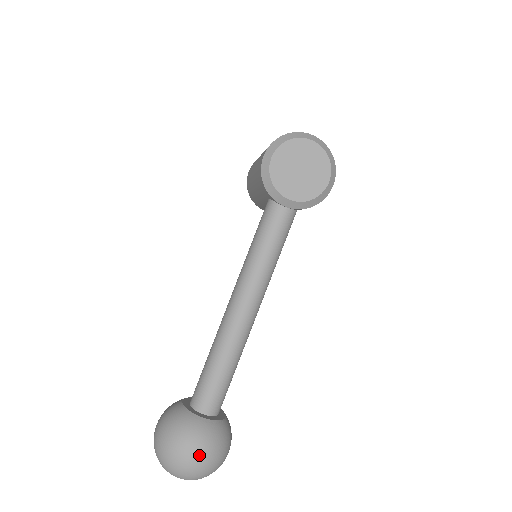
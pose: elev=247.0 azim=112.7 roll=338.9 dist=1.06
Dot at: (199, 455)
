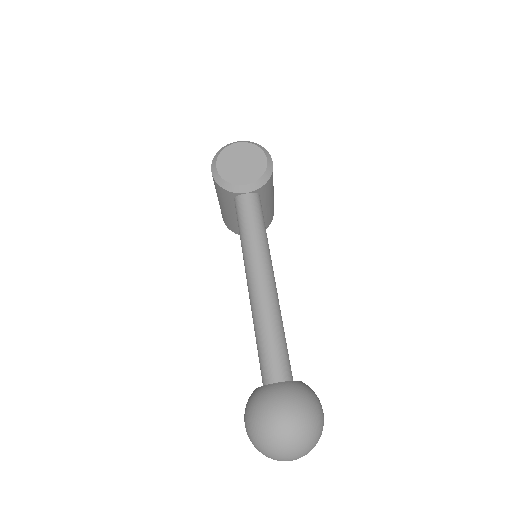
Dot at: (289, 412)
